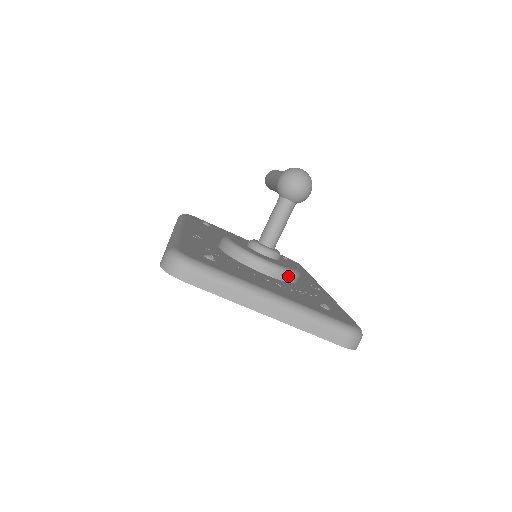
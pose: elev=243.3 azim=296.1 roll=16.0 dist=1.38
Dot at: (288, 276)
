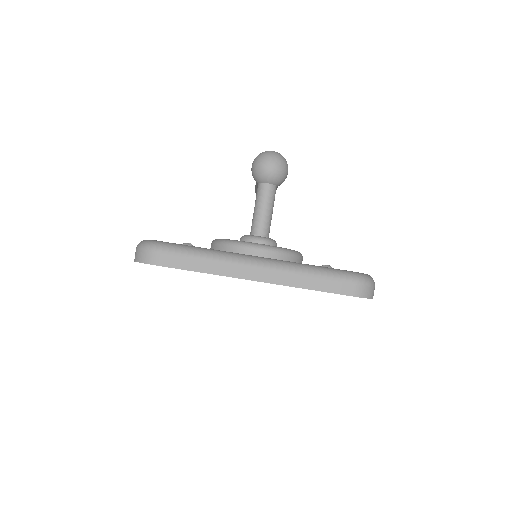
Dot at: (285, 255)
